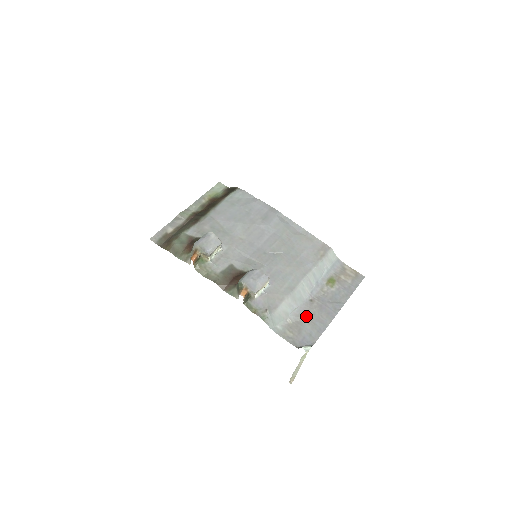
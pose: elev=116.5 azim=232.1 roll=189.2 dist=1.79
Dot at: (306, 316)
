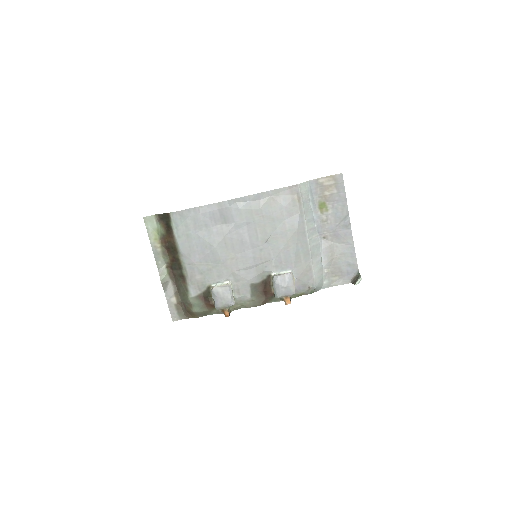
Dot at: (333, 255)
